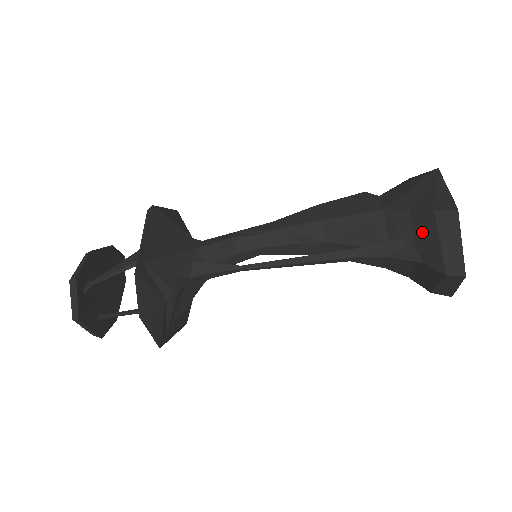
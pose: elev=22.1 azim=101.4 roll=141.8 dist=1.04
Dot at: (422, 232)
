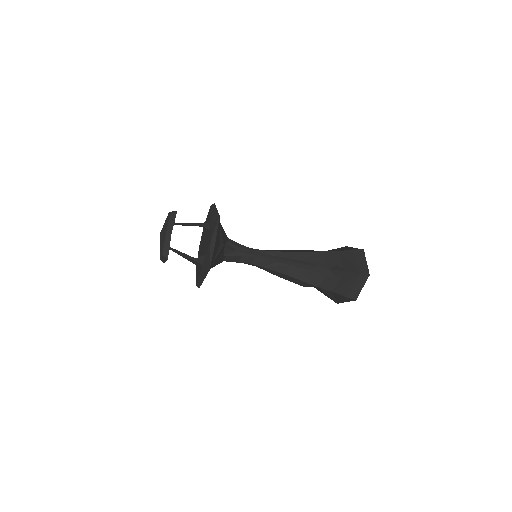
Dot at: (347, 259)
